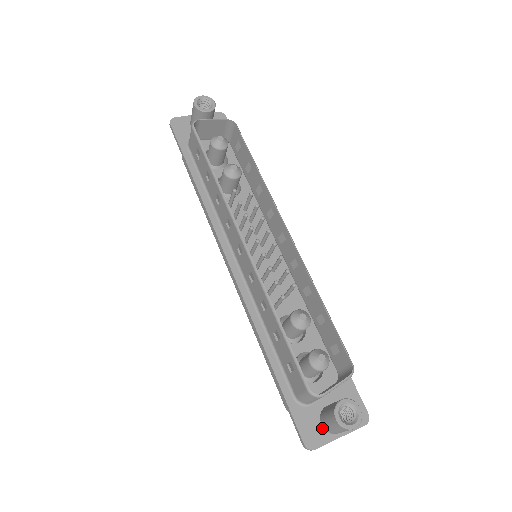
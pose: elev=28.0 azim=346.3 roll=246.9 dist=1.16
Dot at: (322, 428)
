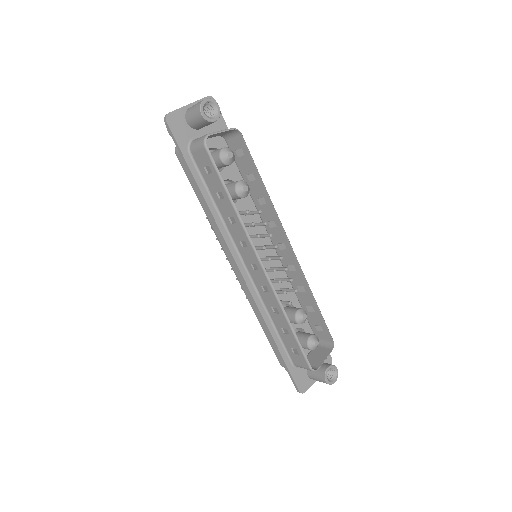
Dot at: (308, 378)
